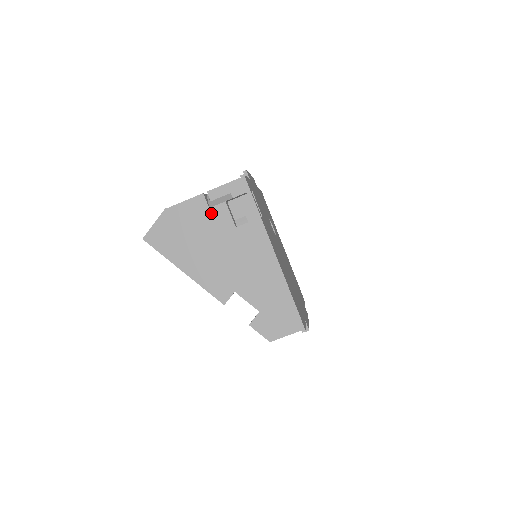
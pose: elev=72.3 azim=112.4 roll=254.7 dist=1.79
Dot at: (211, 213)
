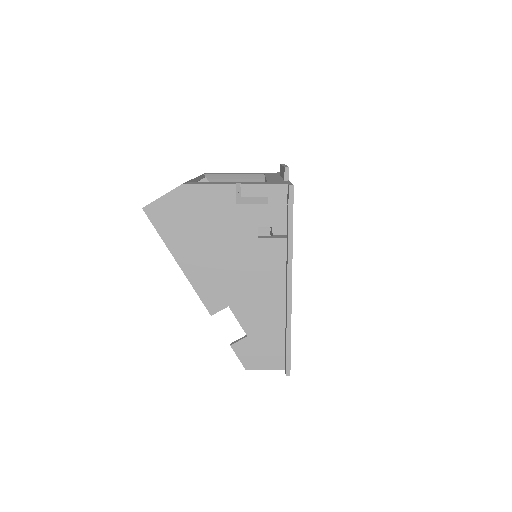
Dot at: (236, 211)
